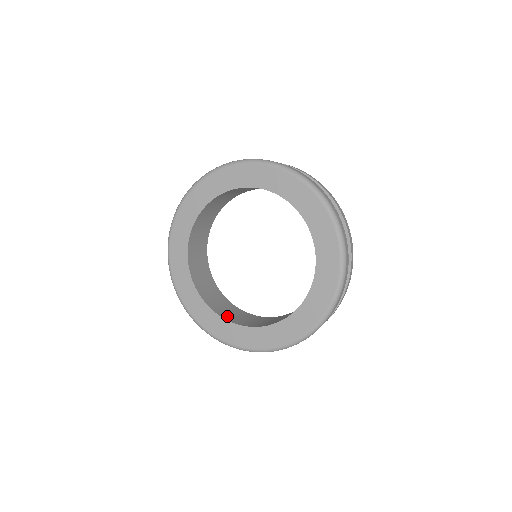
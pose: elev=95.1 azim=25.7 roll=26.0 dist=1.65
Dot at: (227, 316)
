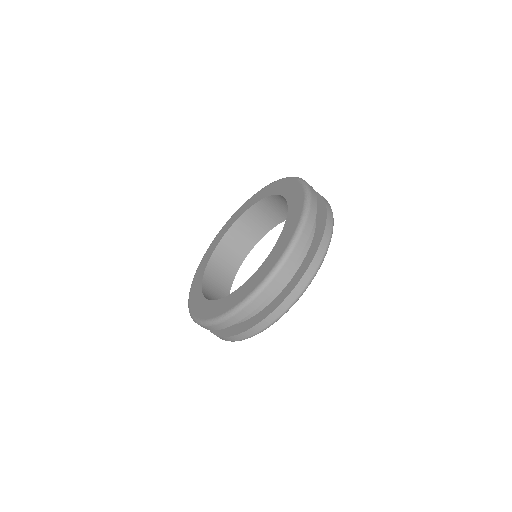
Dot at: occluded
